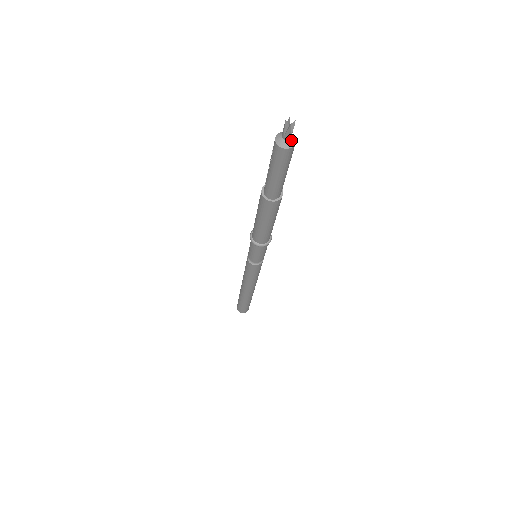
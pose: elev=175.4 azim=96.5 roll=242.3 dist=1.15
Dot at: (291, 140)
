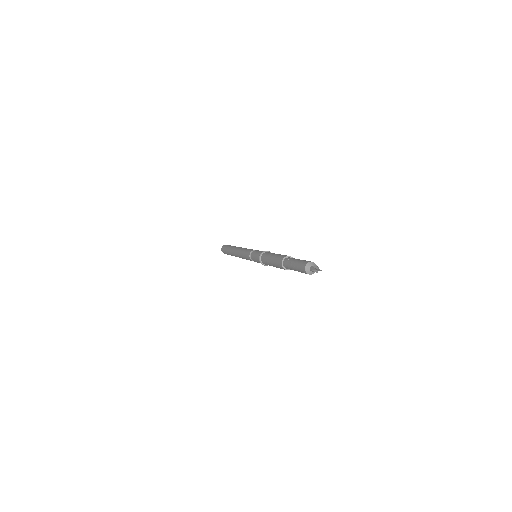
Dot at: occluded
